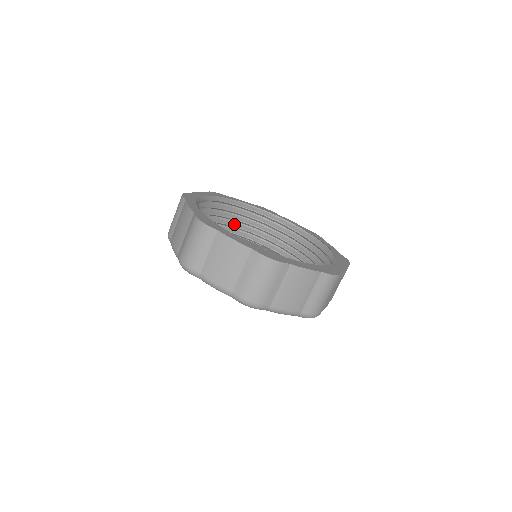
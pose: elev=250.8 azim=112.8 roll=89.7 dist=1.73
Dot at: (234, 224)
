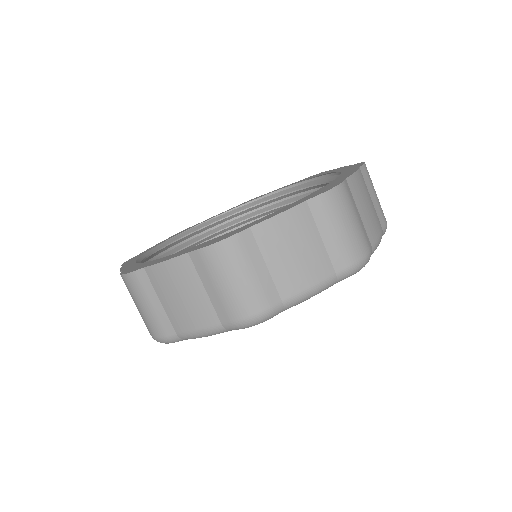
Dot at: occluded
